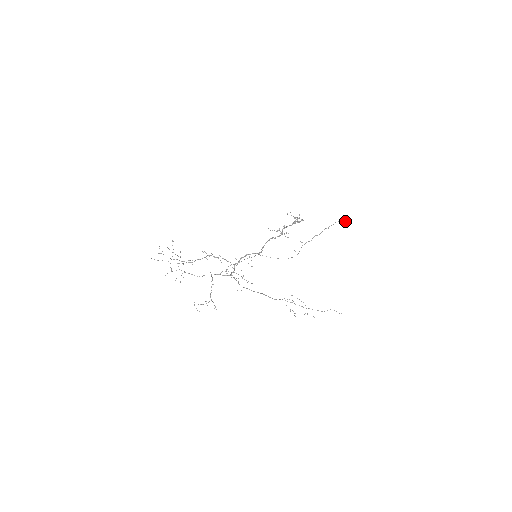
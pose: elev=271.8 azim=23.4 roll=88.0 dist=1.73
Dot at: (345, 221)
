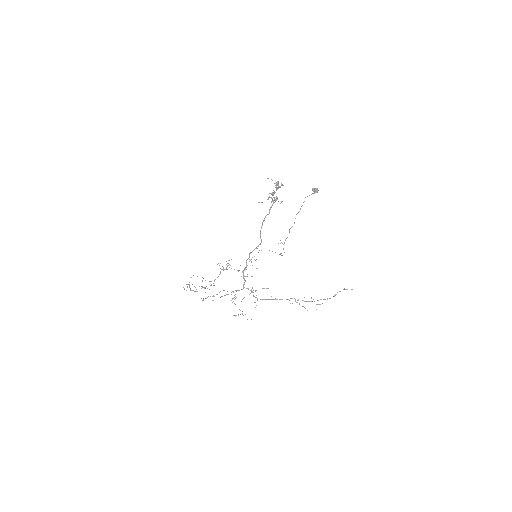
Dot at: (314, 193)
